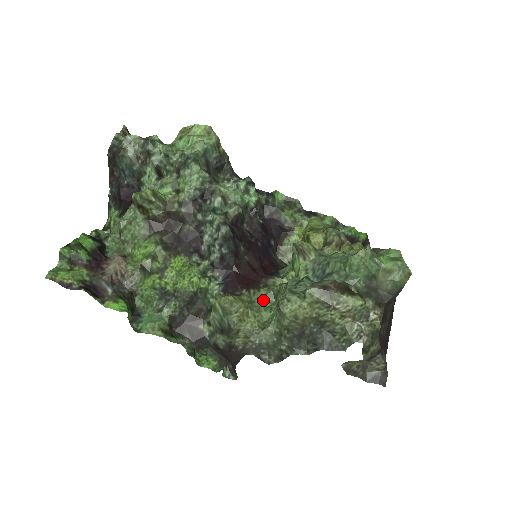
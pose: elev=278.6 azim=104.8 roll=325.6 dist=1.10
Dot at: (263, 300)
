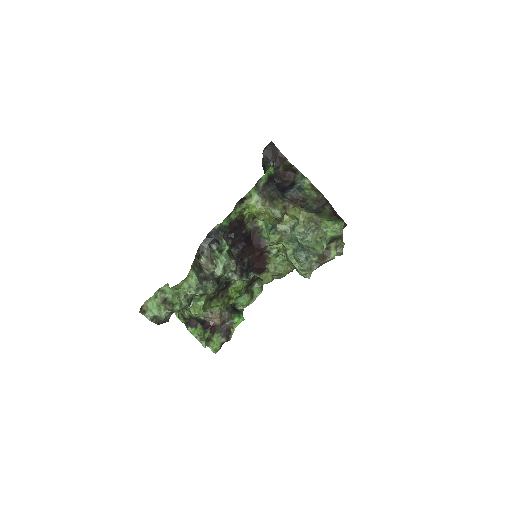
Dot at: (277, 260)
